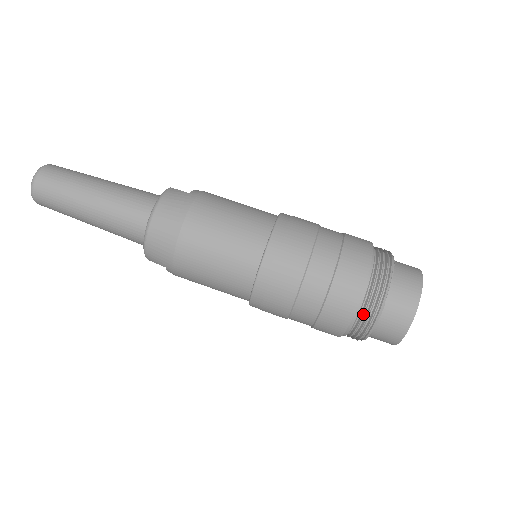
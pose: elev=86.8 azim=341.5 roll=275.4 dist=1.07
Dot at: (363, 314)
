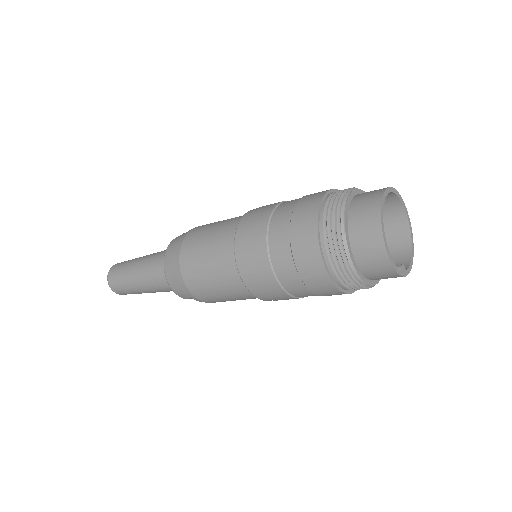
Dot at: (332, 255)
